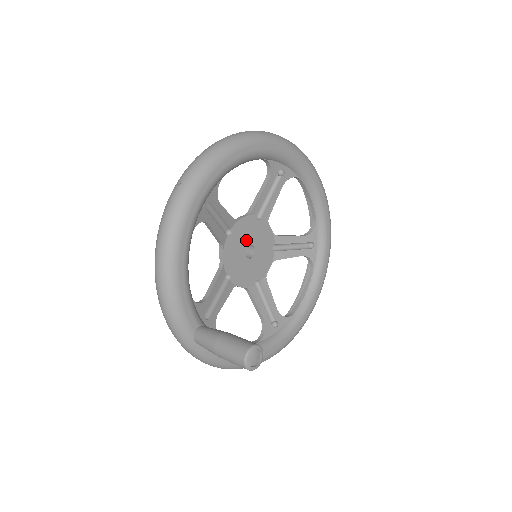
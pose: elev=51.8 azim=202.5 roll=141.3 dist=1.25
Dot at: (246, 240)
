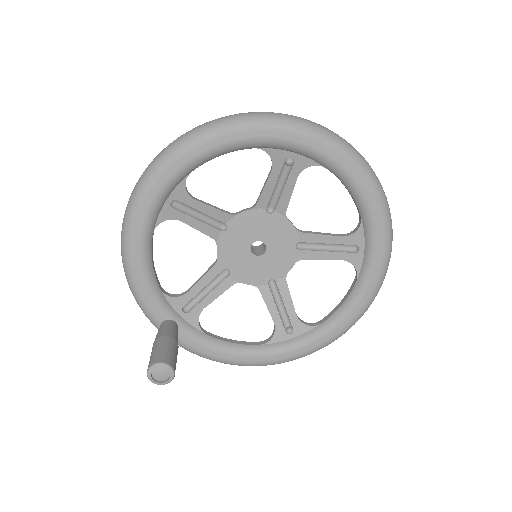
Dot at: (251, 236)
